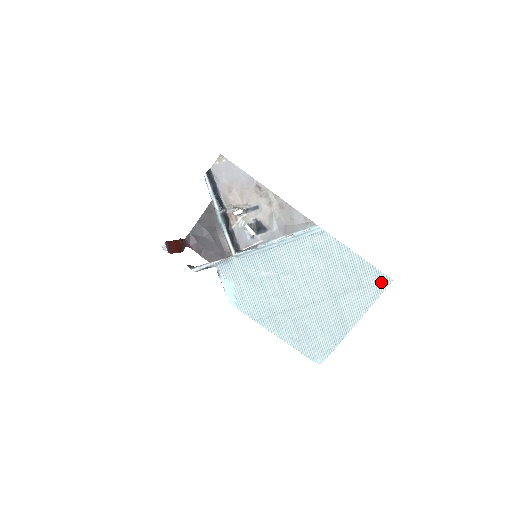
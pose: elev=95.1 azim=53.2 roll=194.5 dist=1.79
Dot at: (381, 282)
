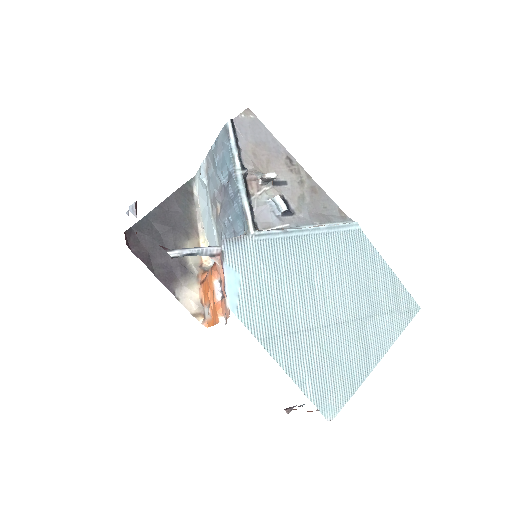
Dot at: (409, 308)
